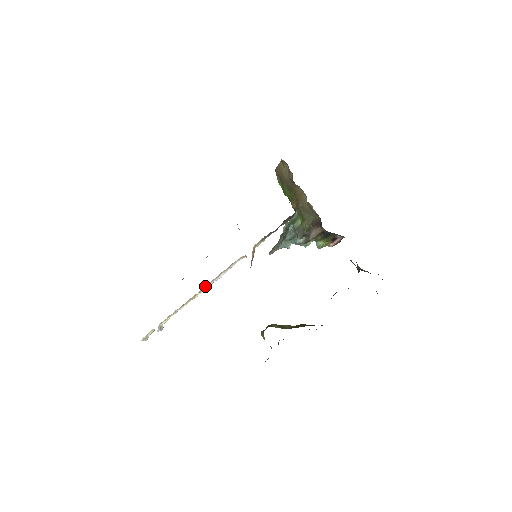
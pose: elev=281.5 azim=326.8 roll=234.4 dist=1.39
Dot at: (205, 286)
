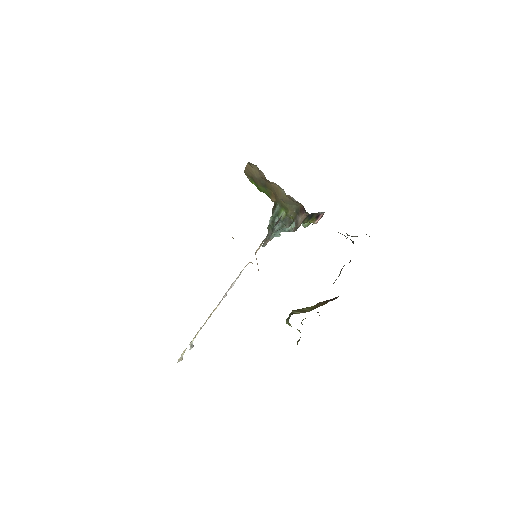
Dot at: occluded
